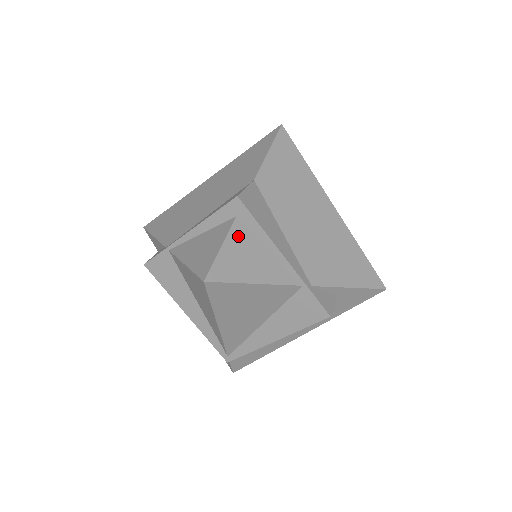
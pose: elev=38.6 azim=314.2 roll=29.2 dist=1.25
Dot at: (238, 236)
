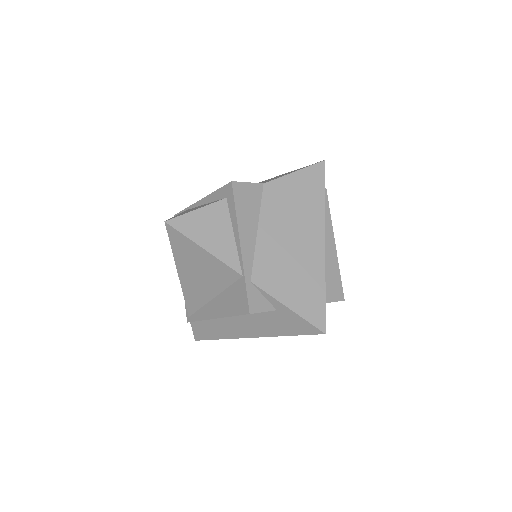
Dot at: (217, 211)
